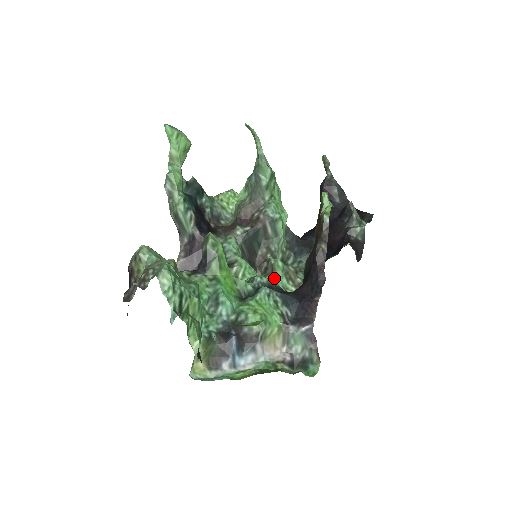
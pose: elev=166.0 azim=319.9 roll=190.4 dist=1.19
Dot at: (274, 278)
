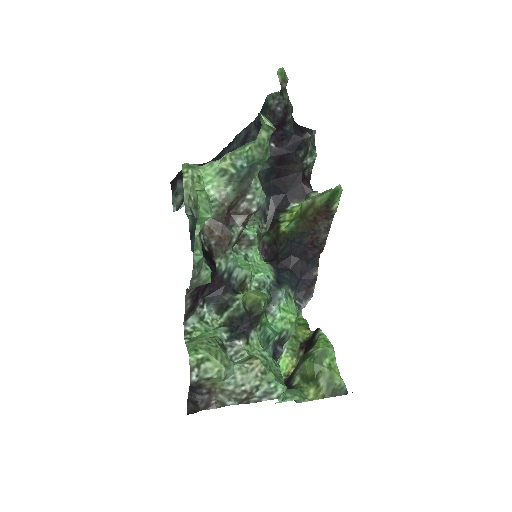
Dot at: (258, 254)
